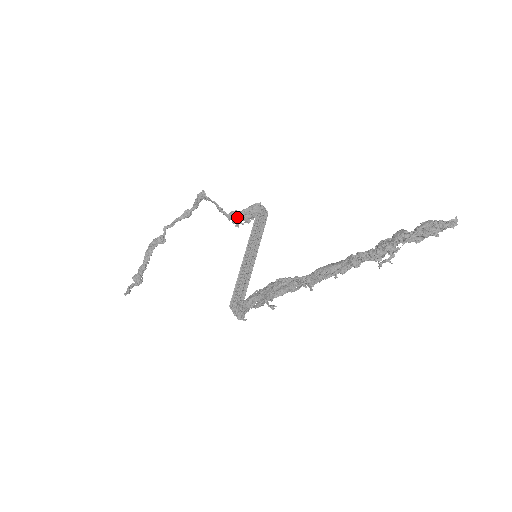
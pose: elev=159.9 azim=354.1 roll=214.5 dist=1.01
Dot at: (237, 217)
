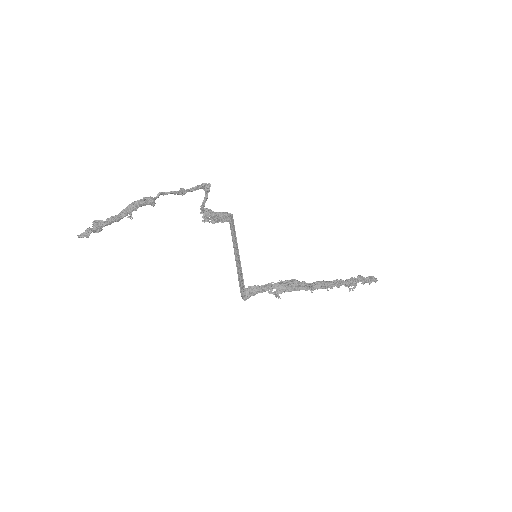
Dot at: (213, 215)
